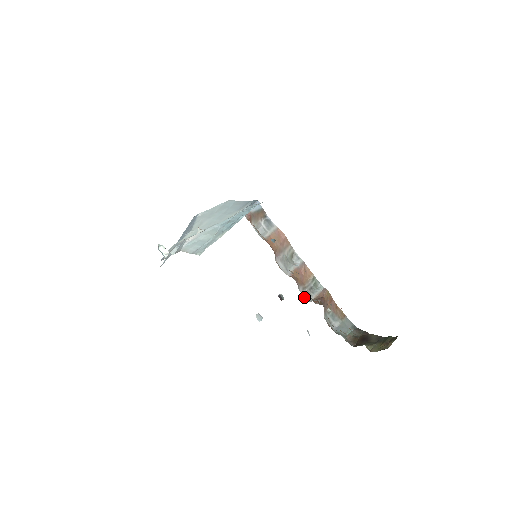
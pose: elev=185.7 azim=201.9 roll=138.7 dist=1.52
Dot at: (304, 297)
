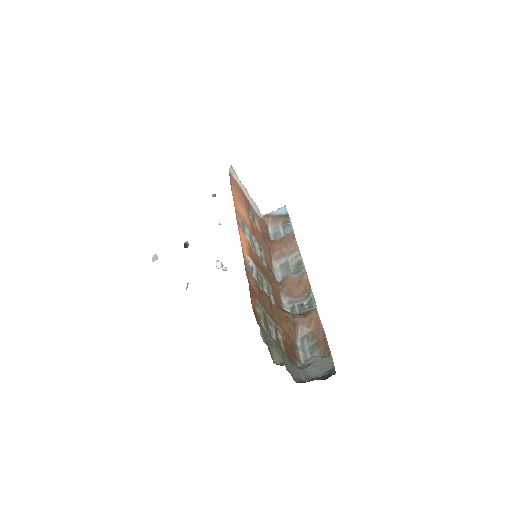
Dot at: occluded
